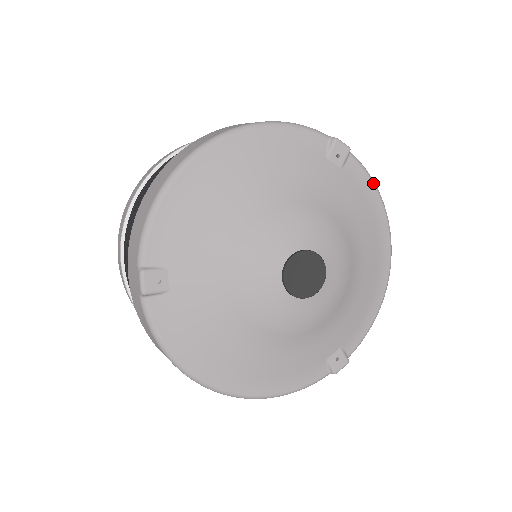
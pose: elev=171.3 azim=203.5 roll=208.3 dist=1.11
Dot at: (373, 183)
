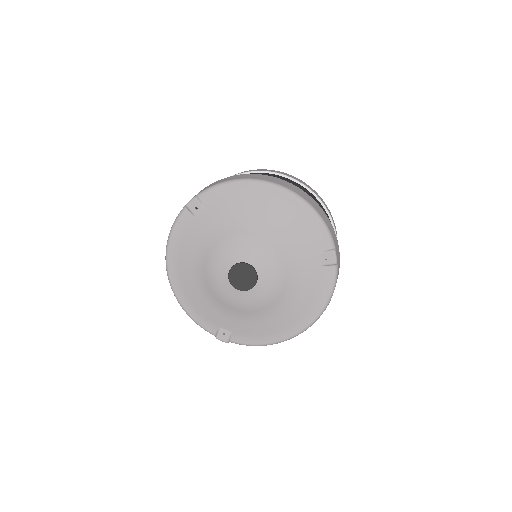
Dot at: (331, 291)
